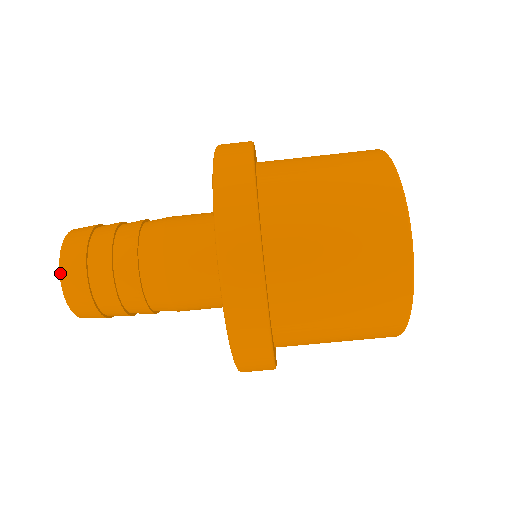
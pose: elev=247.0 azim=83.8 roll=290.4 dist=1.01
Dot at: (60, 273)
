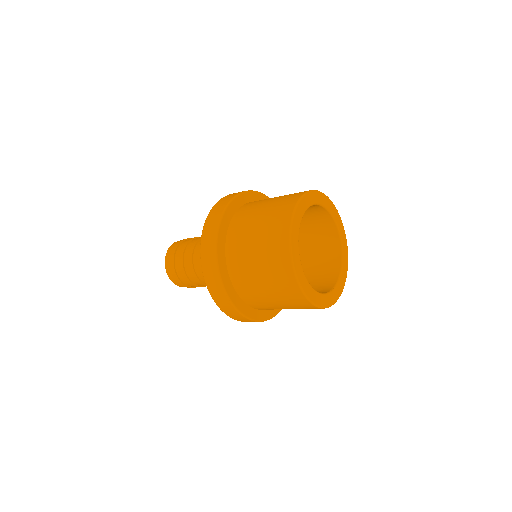
Dot at: (168, 275)
